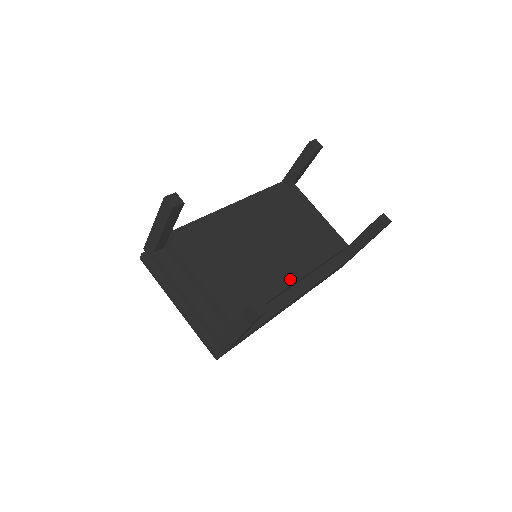
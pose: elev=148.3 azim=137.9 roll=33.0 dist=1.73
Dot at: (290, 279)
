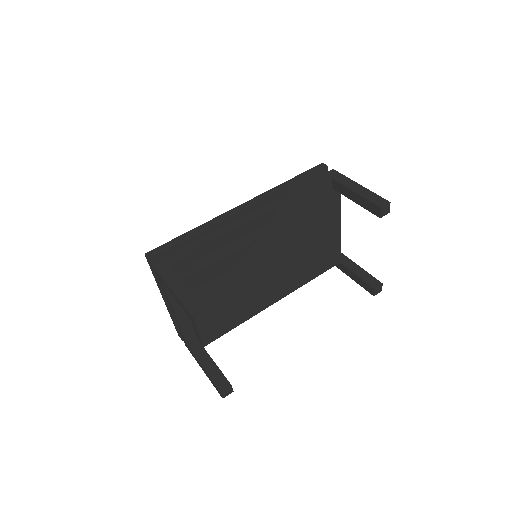
Dot at: (270, 303)
